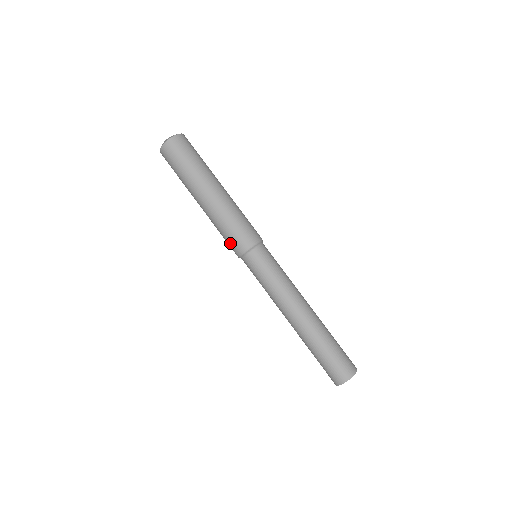
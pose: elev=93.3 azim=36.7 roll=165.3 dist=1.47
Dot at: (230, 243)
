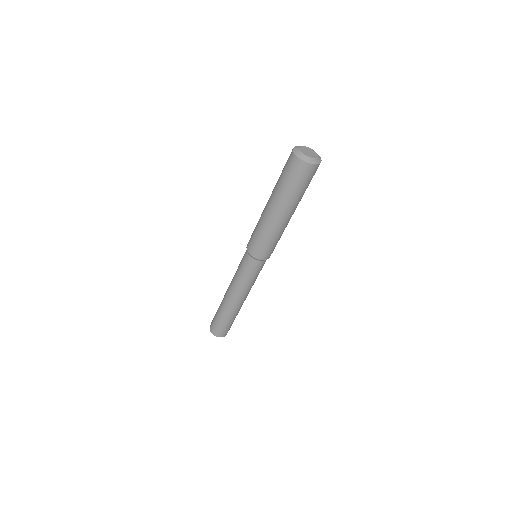
Dot at: occluded
